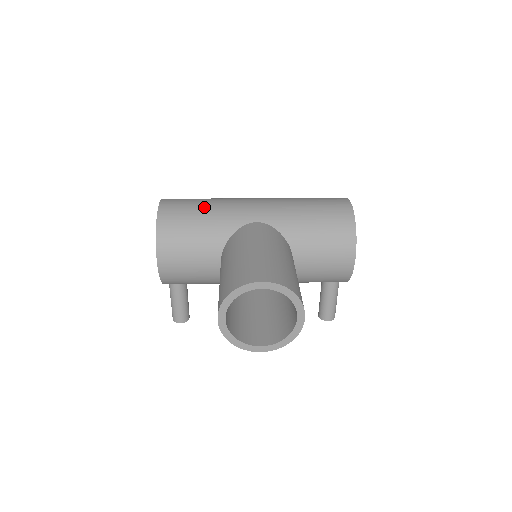
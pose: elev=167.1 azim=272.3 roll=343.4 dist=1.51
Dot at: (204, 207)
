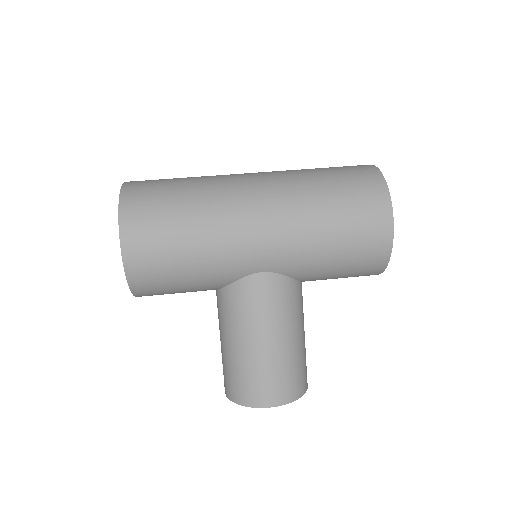
Dot at: (188, 257)
